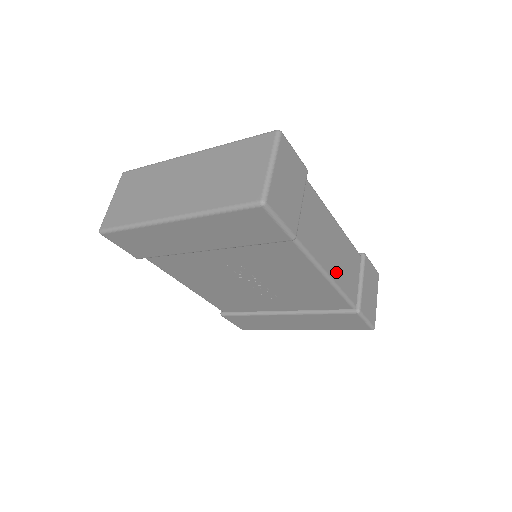
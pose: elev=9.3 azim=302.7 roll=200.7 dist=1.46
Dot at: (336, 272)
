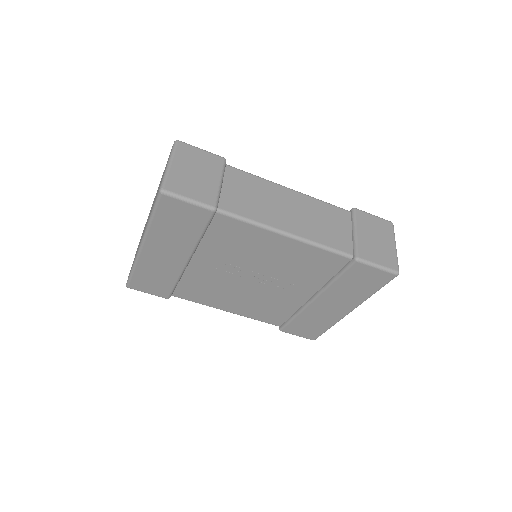
Dot at: (302, 229)
